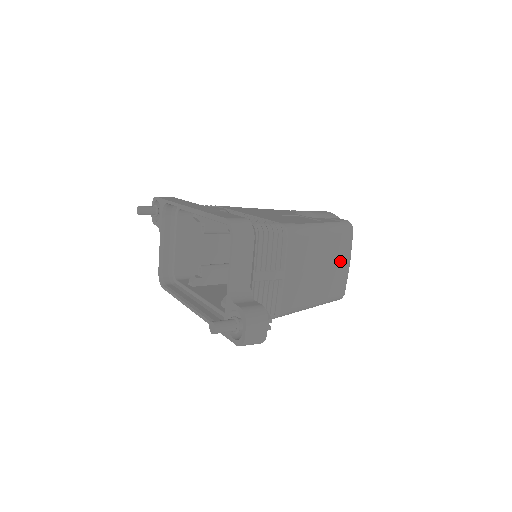
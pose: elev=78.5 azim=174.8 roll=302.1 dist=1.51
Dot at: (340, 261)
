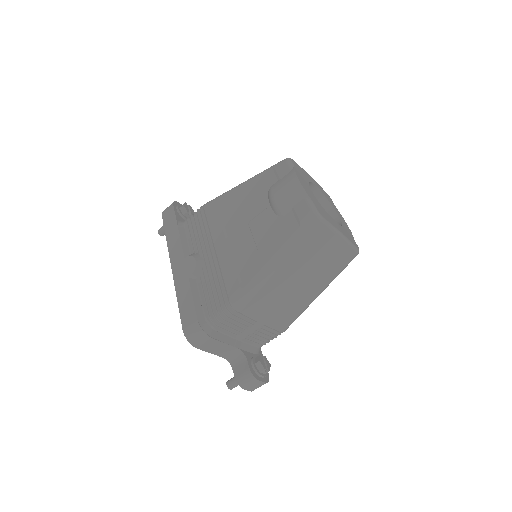
Dot at: (325, 252)
